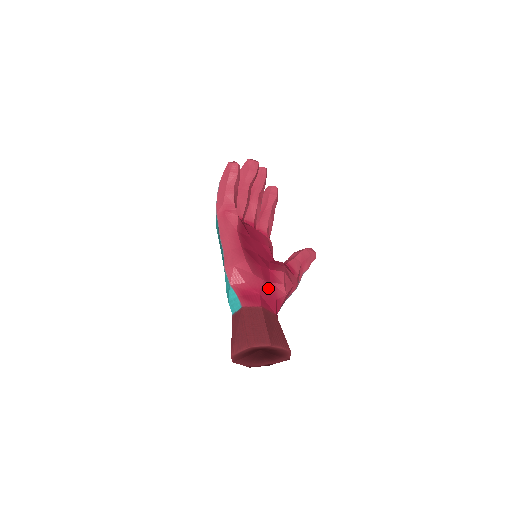
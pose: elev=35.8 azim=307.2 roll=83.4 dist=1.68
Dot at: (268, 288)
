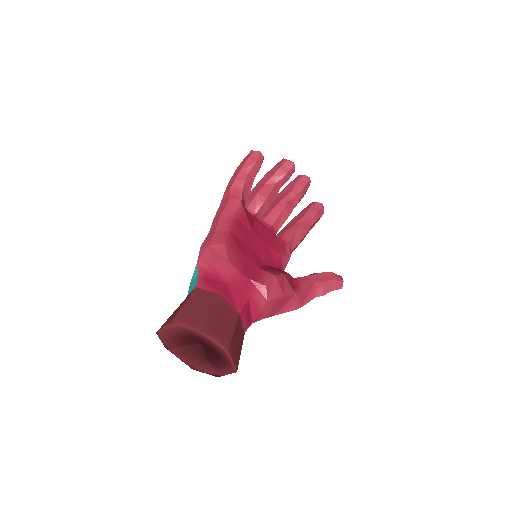
Dot at: (242, 282)
